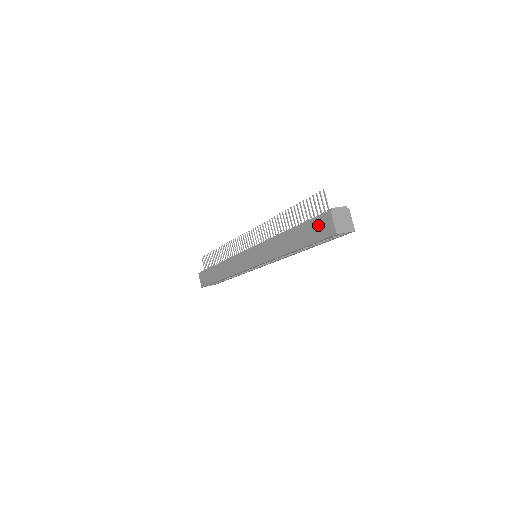
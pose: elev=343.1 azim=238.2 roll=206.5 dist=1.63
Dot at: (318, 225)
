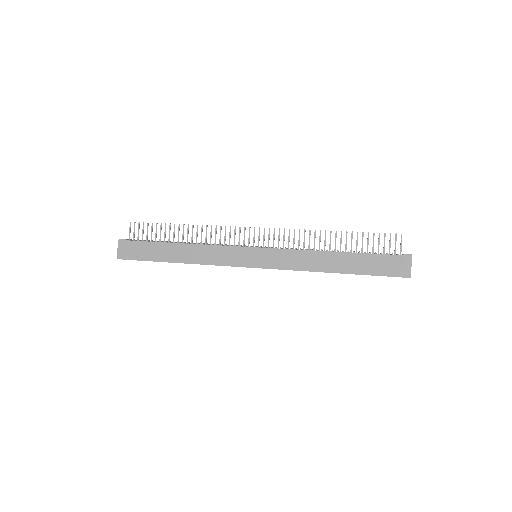
Dot at: (390, 262)
